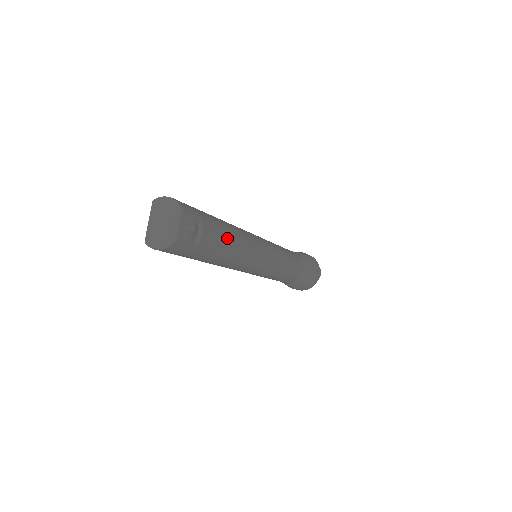
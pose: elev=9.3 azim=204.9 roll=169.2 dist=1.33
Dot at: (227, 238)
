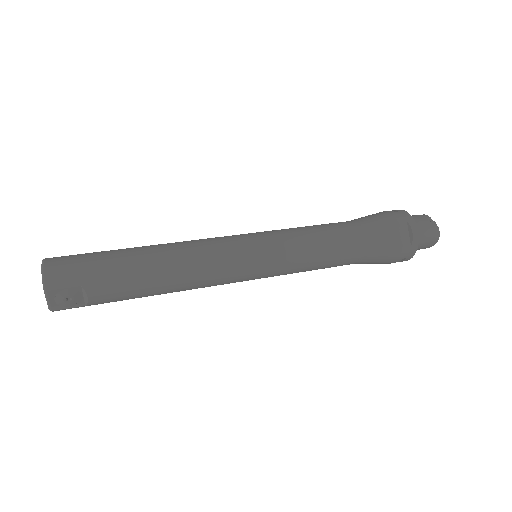
Dot at: (141, 287)
